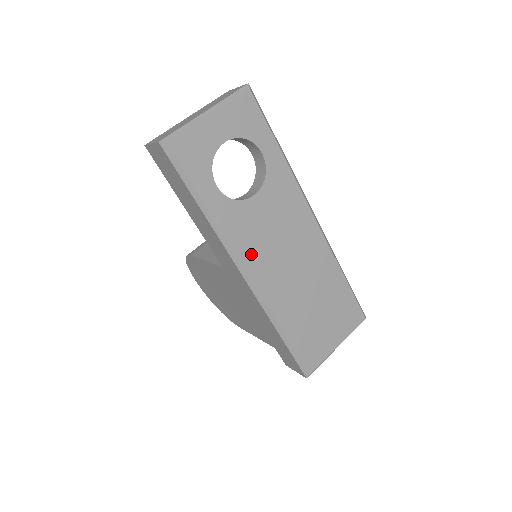
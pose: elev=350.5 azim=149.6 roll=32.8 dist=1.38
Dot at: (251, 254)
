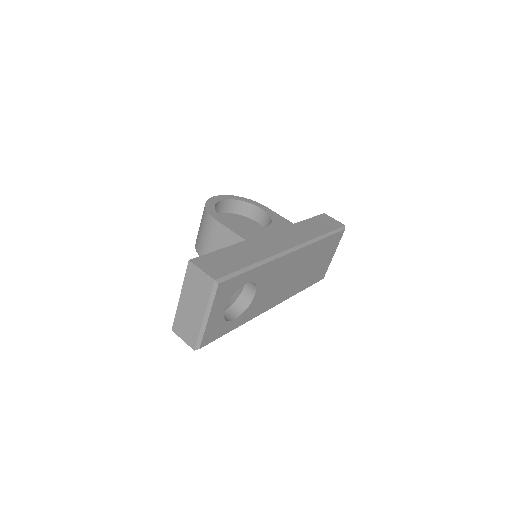
Dot at: (269, 303)
